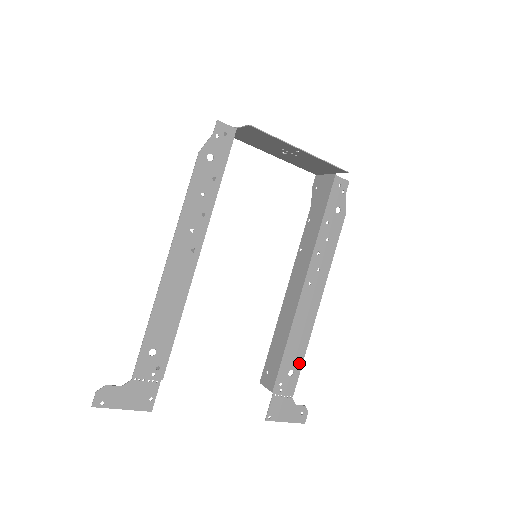
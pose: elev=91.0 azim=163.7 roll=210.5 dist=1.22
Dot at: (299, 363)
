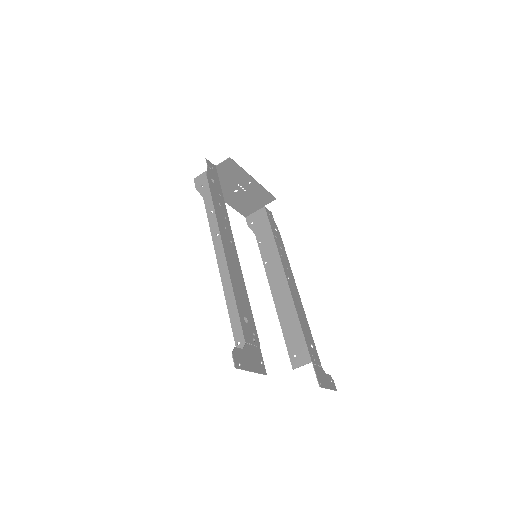
Dot at: (311, 338)
